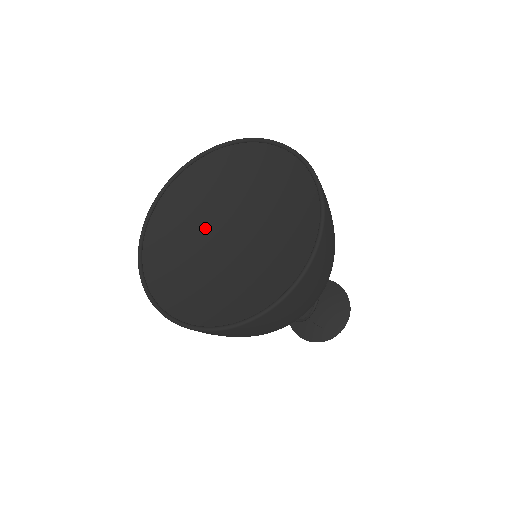
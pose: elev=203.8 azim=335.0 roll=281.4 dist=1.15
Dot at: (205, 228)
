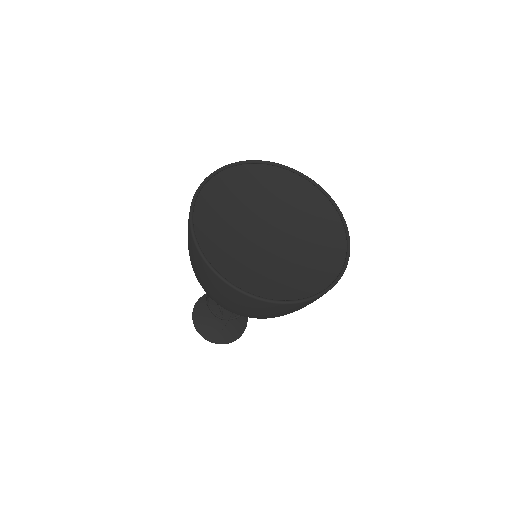
Dot at: (251, 215)
